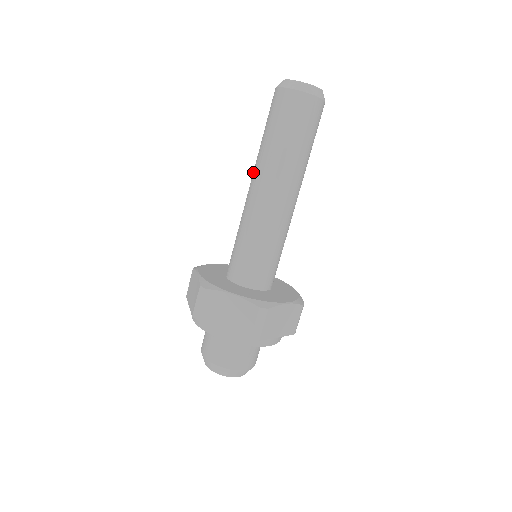
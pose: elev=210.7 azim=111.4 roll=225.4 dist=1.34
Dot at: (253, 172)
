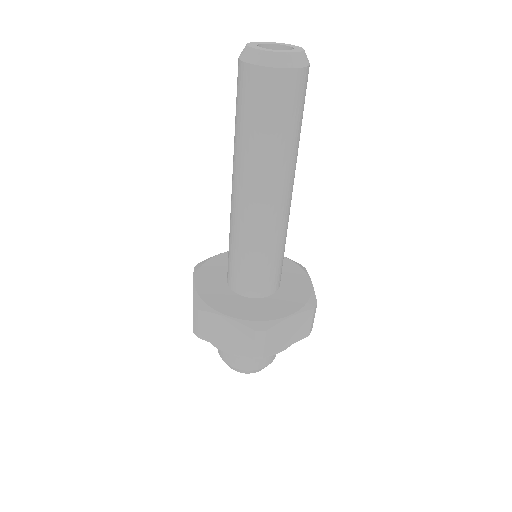
Dot at: occluded
